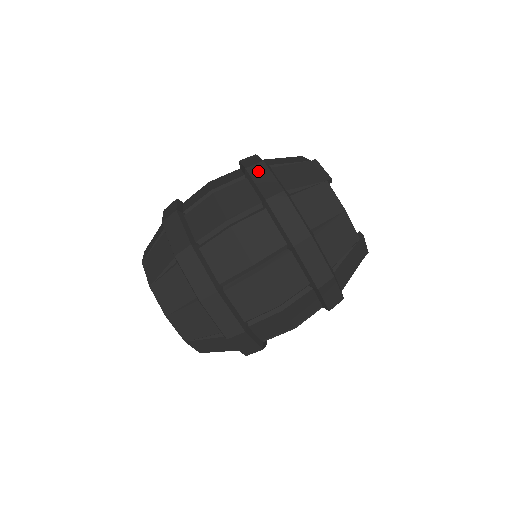
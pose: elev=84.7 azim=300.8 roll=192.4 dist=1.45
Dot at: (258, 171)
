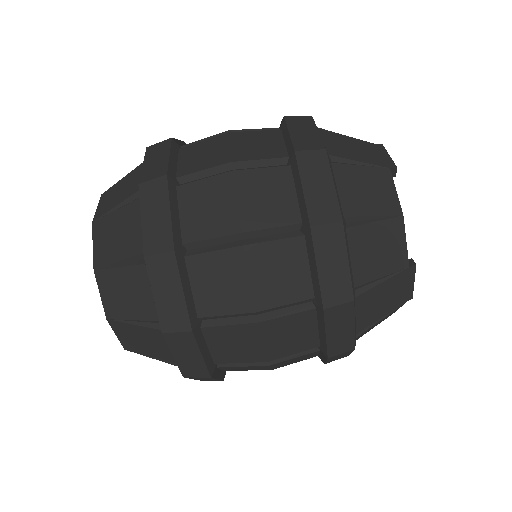
Dot at: (299, 122)
